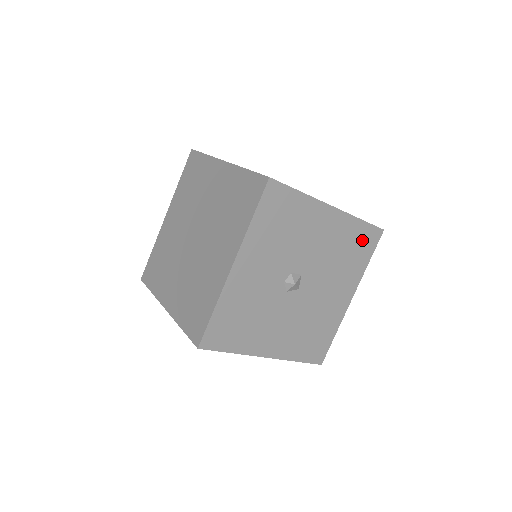
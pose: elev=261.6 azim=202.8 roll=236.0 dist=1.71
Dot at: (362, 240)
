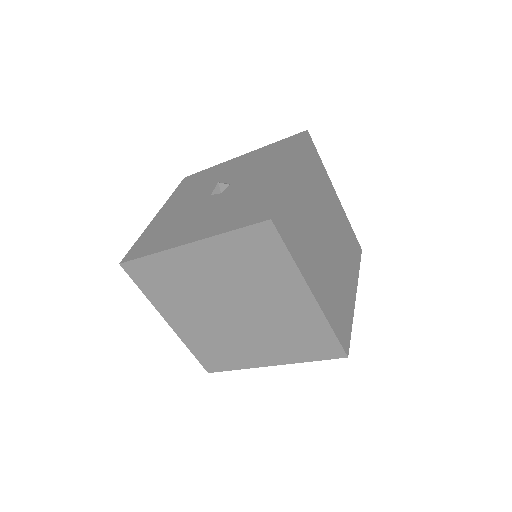
Dot at: occluded
